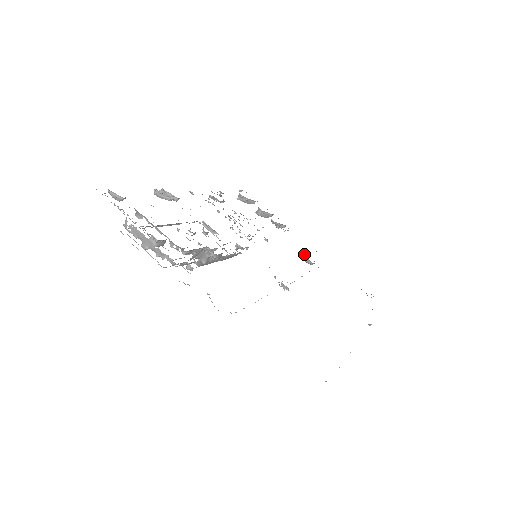
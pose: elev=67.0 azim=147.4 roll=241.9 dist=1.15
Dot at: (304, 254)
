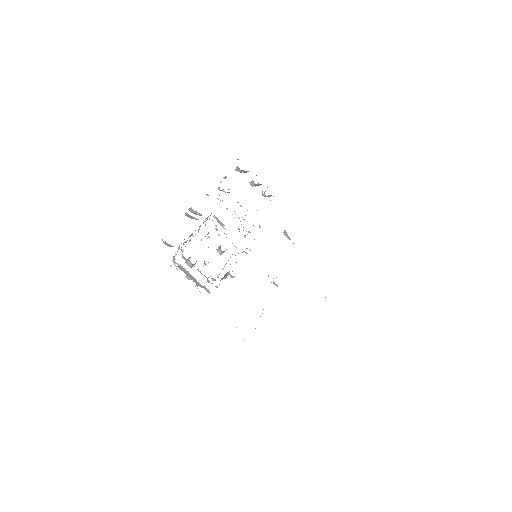
Dot at: occluded
